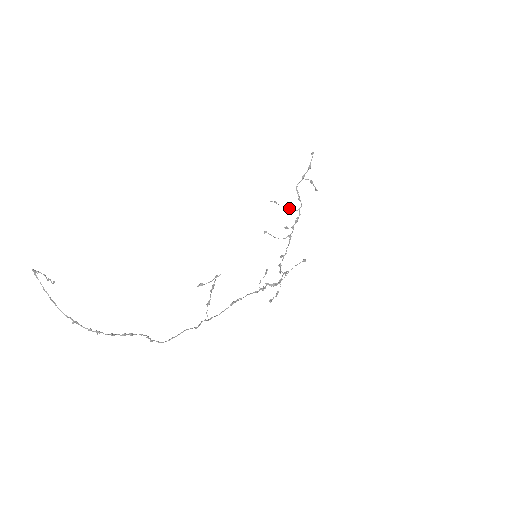
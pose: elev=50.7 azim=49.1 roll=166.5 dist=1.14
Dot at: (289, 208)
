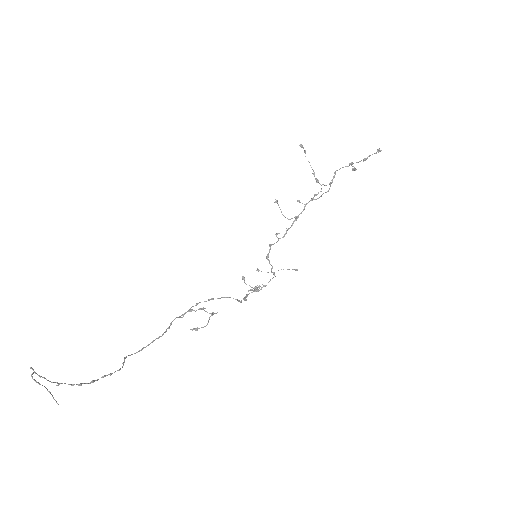
Dot at: (314, 175)
